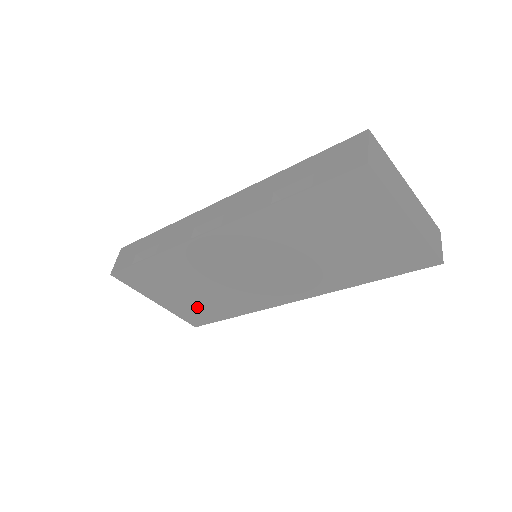
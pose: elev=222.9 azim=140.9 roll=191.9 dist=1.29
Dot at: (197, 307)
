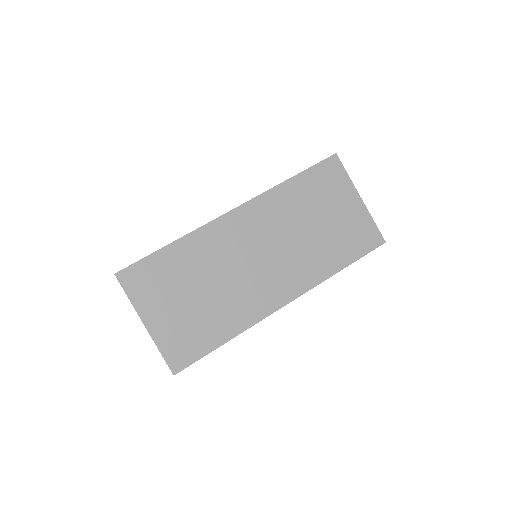
Dot at: (189, 328)
